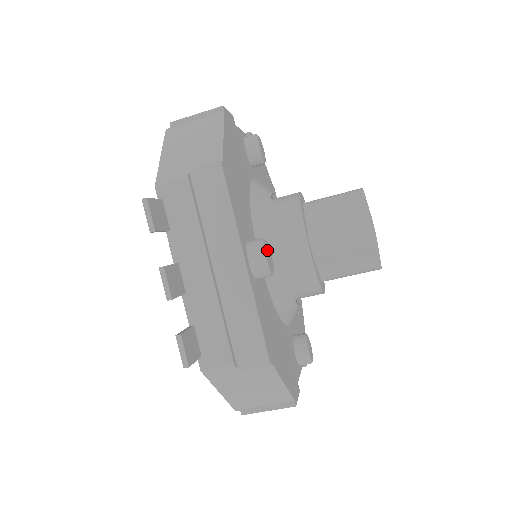
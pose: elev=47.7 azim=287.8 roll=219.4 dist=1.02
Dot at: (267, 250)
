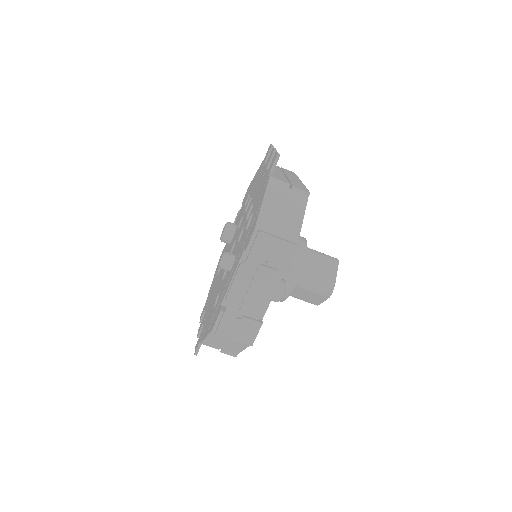
Dot at: occluded
